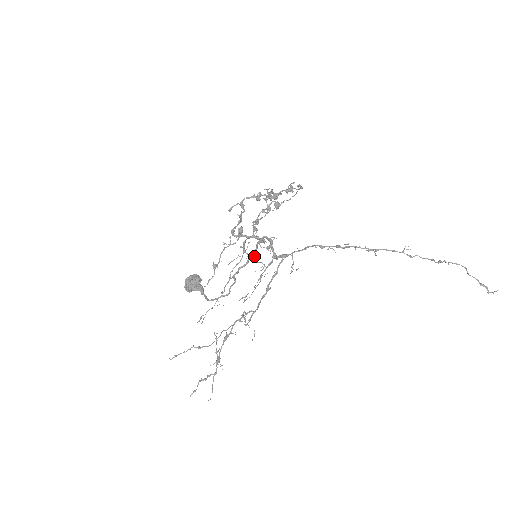
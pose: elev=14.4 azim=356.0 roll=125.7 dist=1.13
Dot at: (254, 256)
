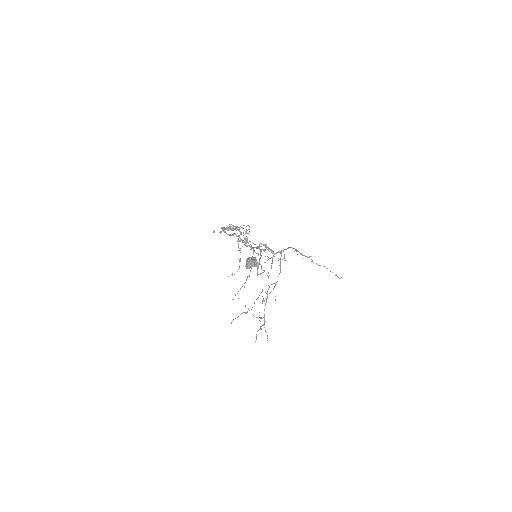
Dot at: occluded
